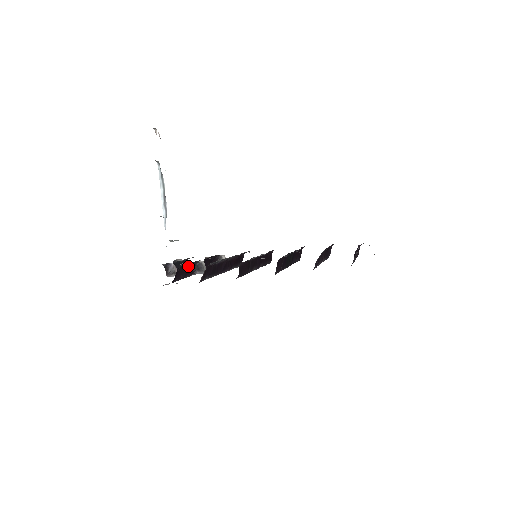
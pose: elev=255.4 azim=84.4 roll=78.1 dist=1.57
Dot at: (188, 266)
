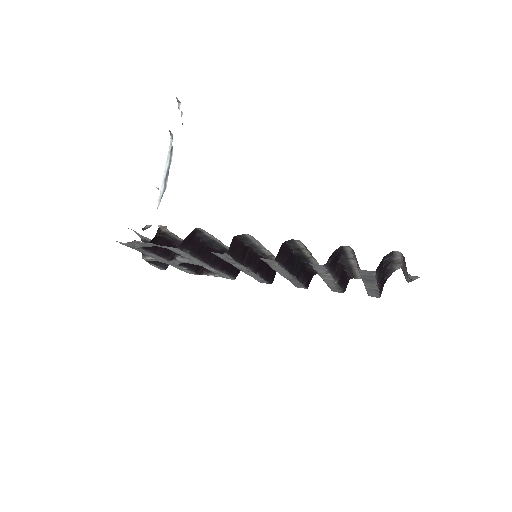
Dot at: (171, 245)
